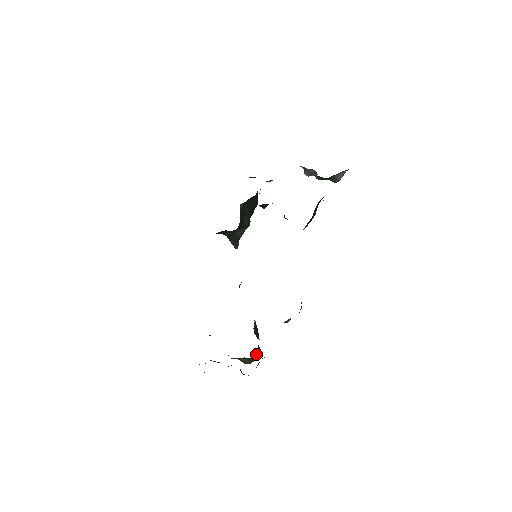
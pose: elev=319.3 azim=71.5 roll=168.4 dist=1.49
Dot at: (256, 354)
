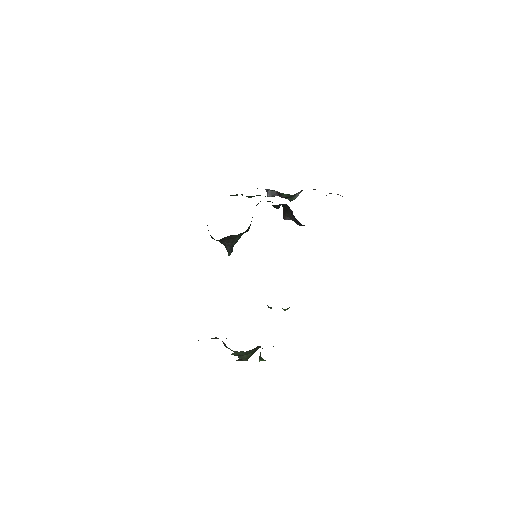
Dot at: occluded
